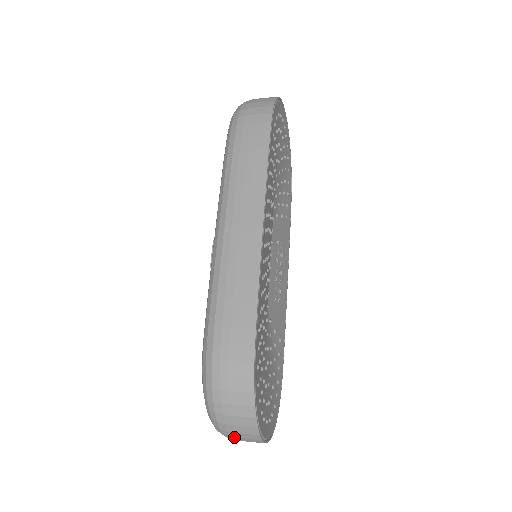
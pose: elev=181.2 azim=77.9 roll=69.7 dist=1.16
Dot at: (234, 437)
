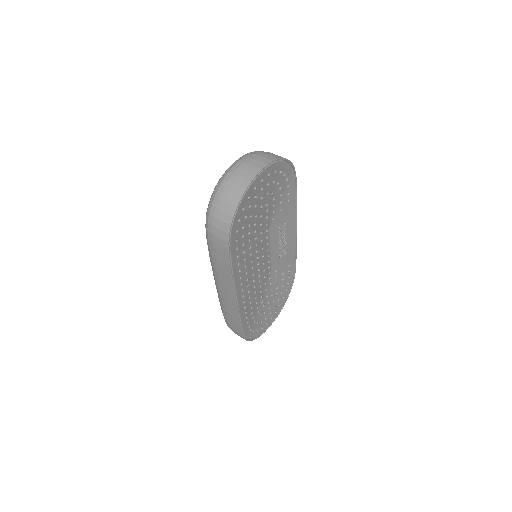
Dot at: occluded
